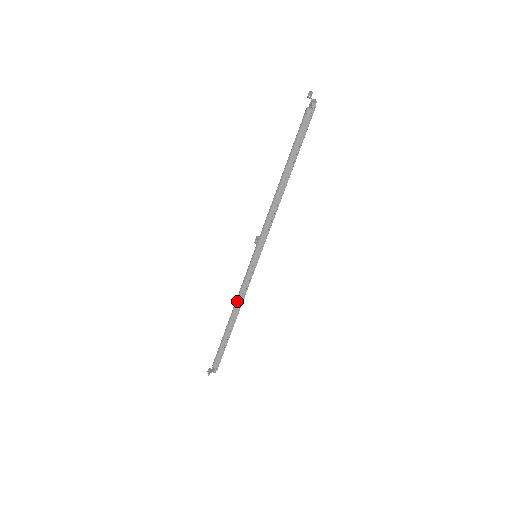
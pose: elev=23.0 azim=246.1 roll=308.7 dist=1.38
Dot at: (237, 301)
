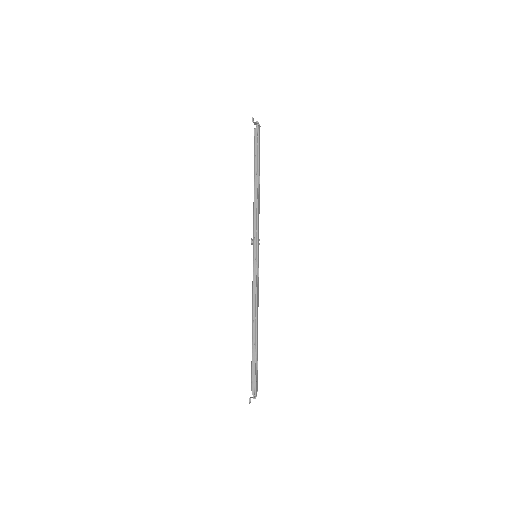
Dot at: (252, 305)
